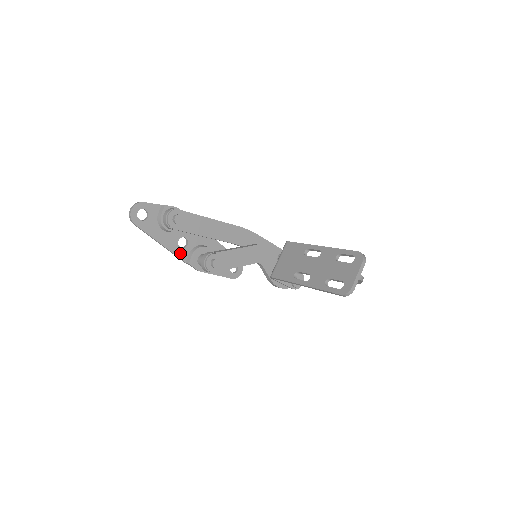
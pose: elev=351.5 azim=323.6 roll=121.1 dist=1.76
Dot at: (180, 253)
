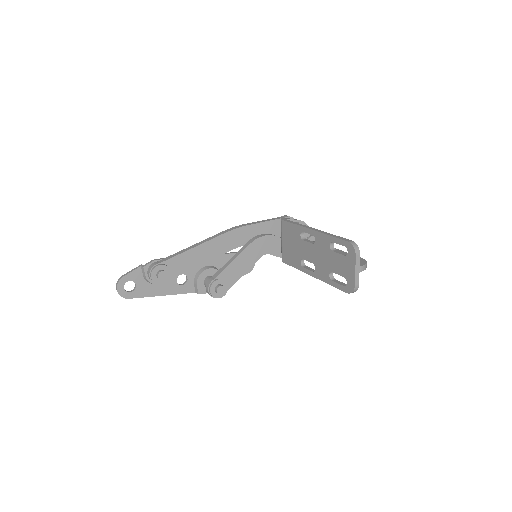
Dot at: (185, 289)
